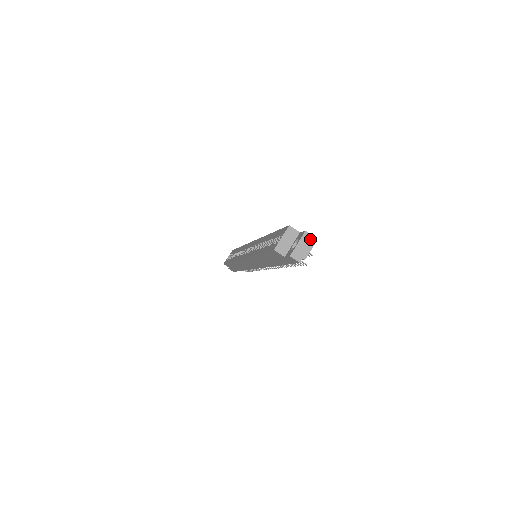
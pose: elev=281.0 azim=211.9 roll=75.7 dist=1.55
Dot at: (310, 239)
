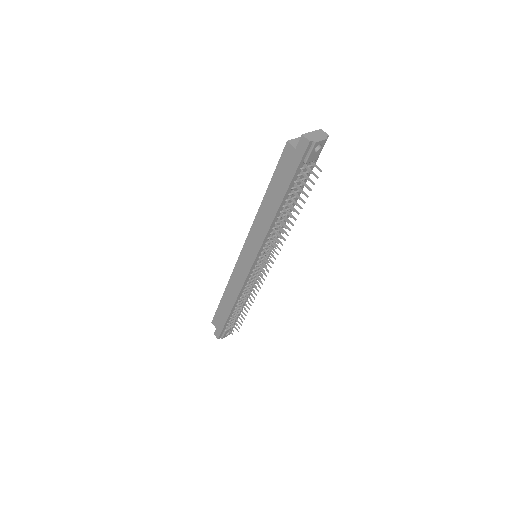
Dot at: (324, 134)
